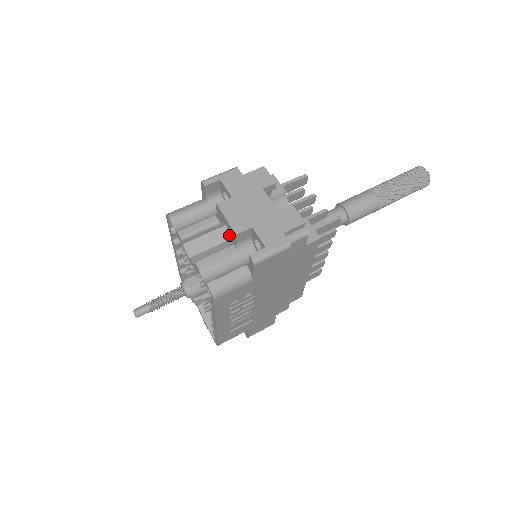
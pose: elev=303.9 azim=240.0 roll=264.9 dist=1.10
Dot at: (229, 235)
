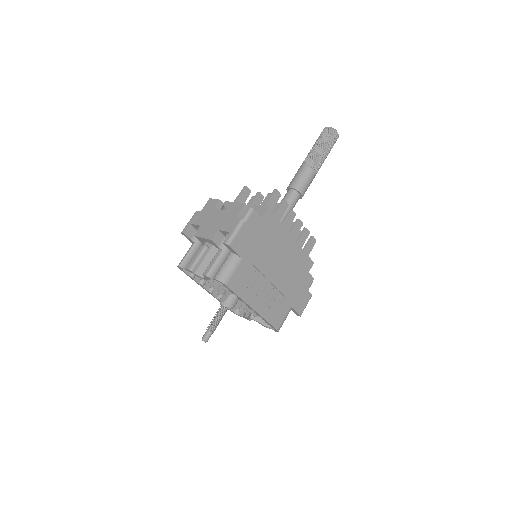
Dot at: (218, 249)
